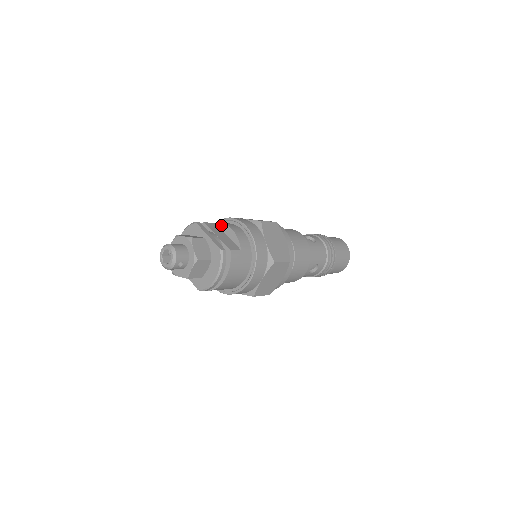
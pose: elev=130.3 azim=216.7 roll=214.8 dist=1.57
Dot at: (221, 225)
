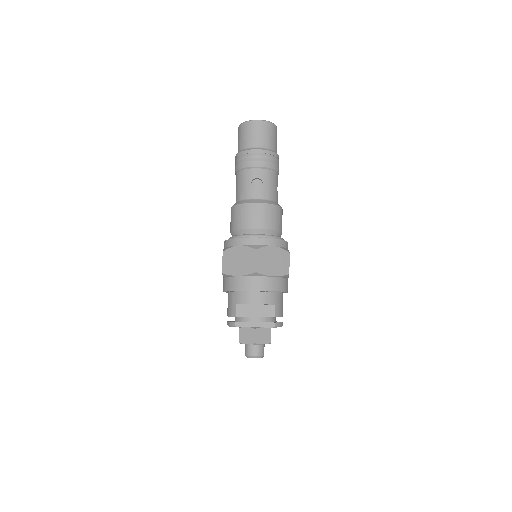
Dot at: (243, 304)
